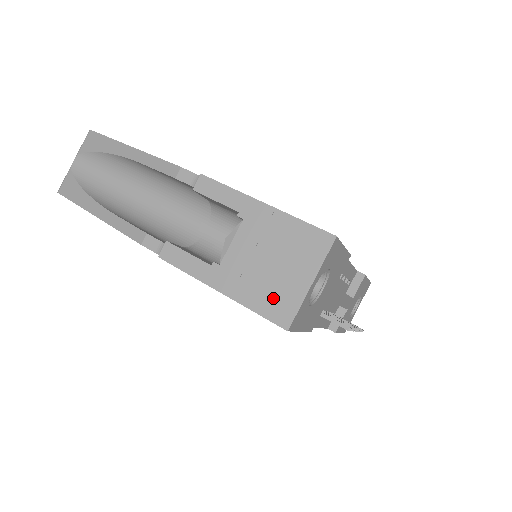
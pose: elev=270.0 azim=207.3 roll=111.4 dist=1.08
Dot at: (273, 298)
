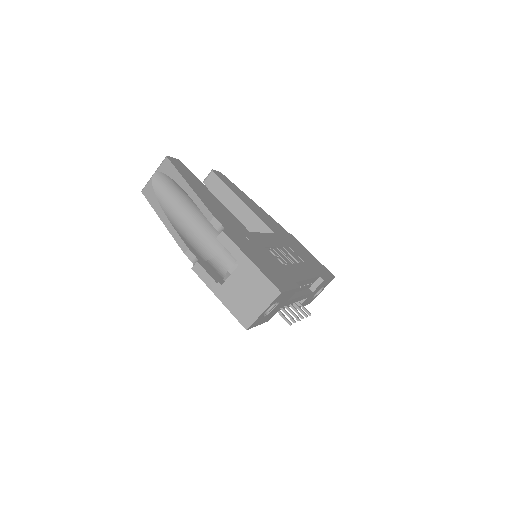
Dot at: (243, 312)
